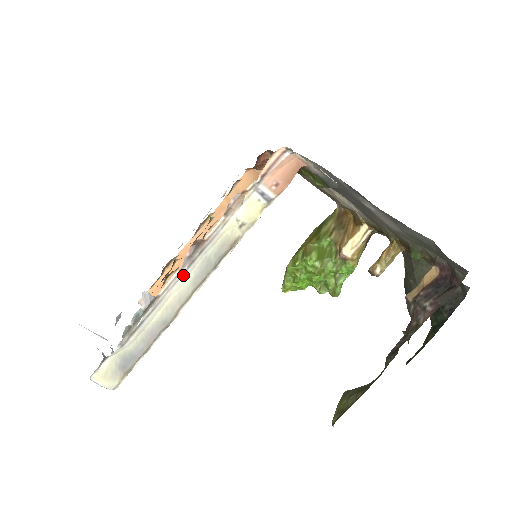
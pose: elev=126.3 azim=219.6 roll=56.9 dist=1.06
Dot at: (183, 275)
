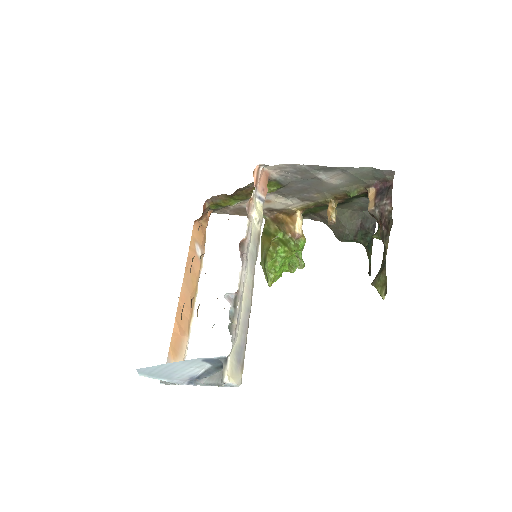
Dot at: (245, 268)
